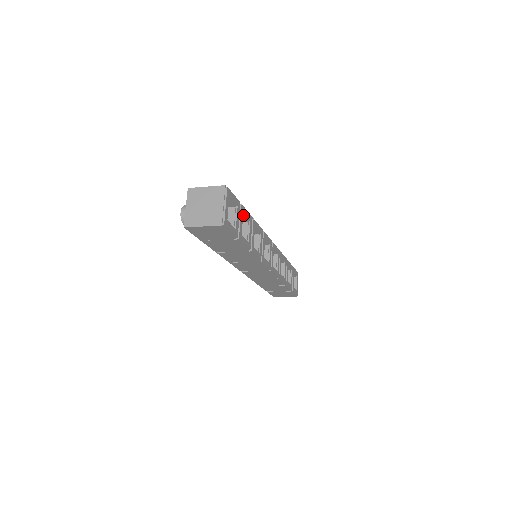
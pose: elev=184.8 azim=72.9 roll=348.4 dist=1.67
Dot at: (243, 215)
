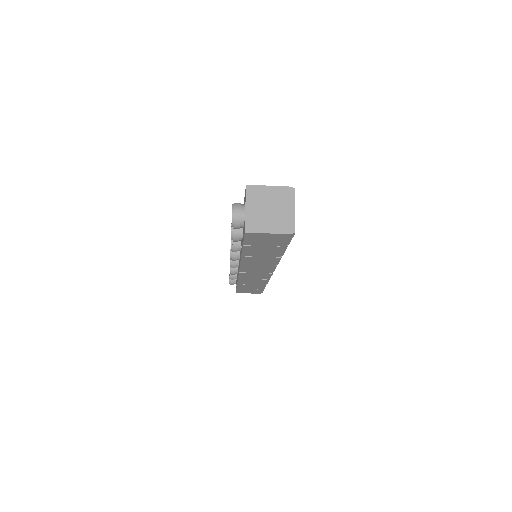
Dot at: occluded
